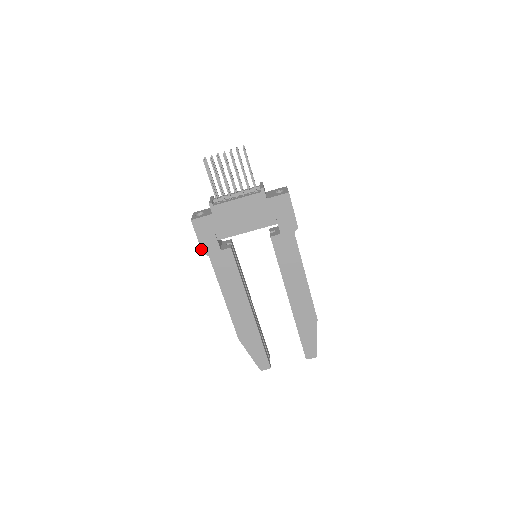
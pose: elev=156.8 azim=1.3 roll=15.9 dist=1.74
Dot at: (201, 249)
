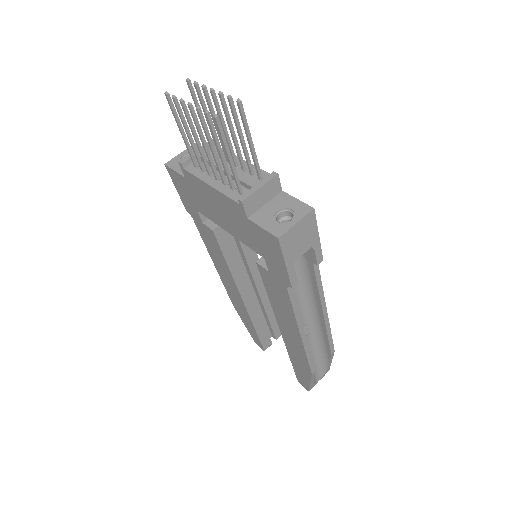
Dot at: (183, 203)
